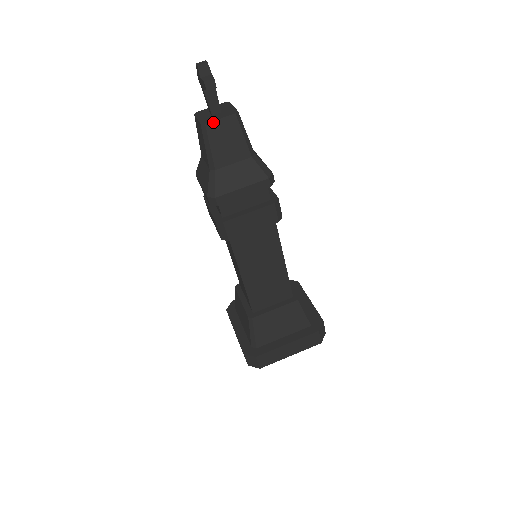
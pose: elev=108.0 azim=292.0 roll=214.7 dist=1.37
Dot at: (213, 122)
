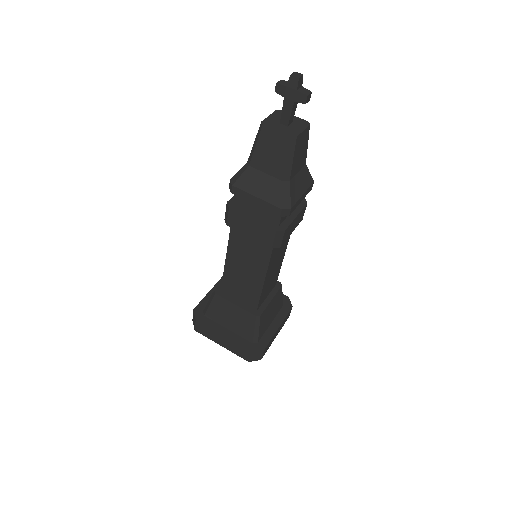
Dot at: (300, 134)
